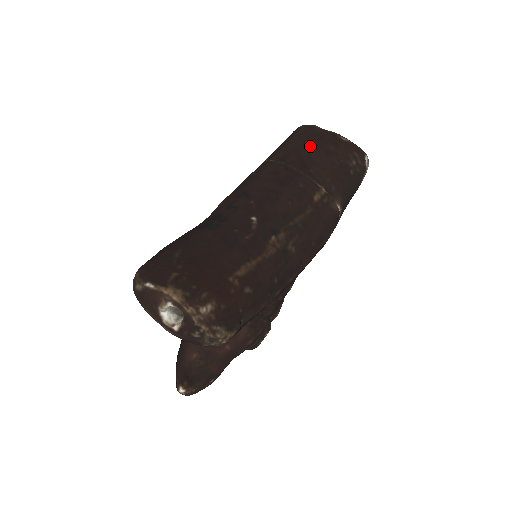
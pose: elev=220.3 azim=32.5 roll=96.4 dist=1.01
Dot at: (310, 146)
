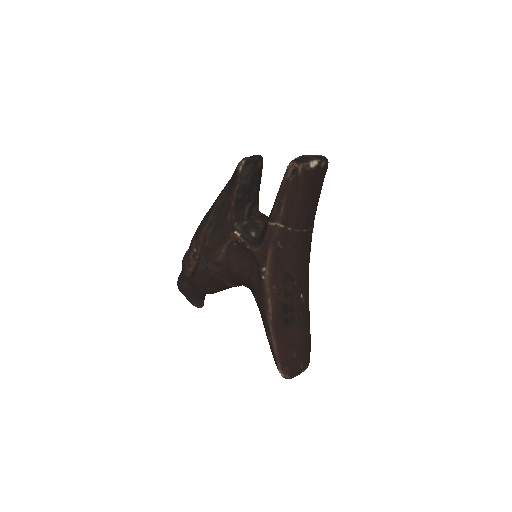
Dot at: (309, 198)
